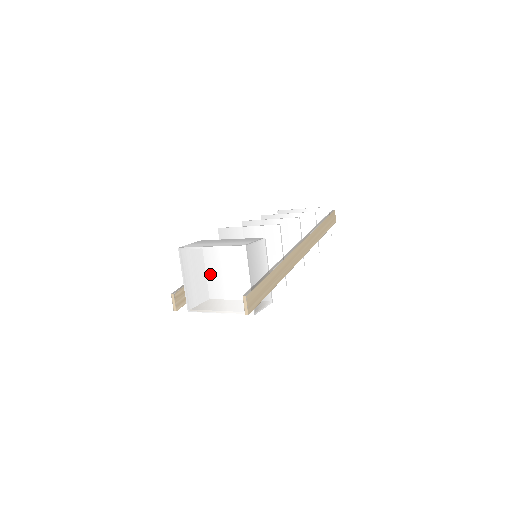
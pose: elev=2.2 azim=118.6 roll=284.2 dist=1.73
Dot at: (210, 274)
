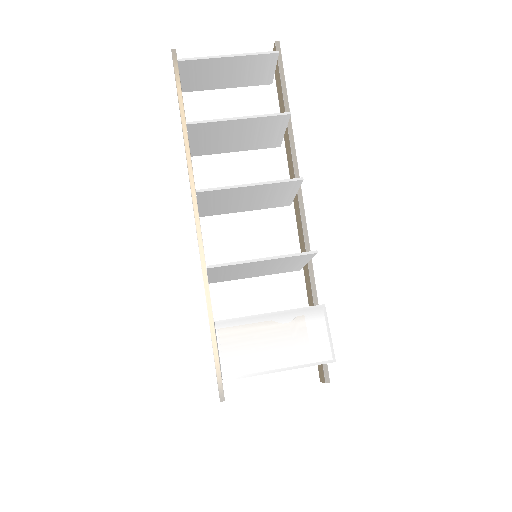
Dot at: occluded
